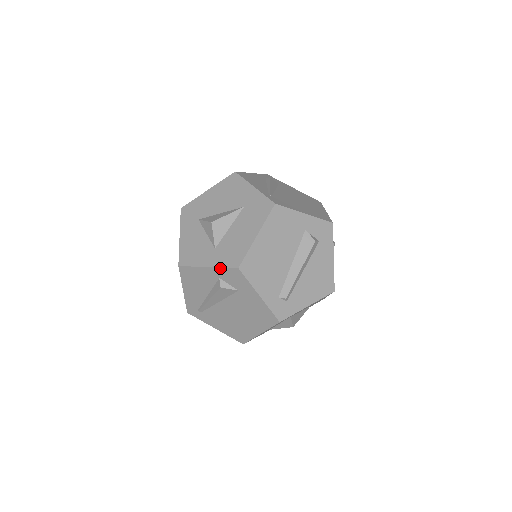
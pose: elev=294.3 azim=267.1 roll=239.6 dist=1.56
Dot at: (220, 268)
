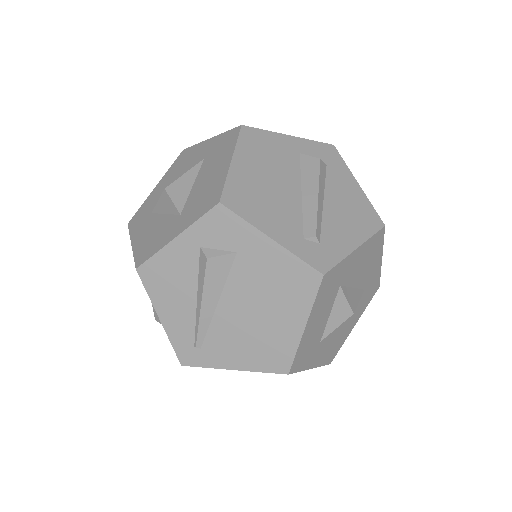
Dot at: (194, 224)
